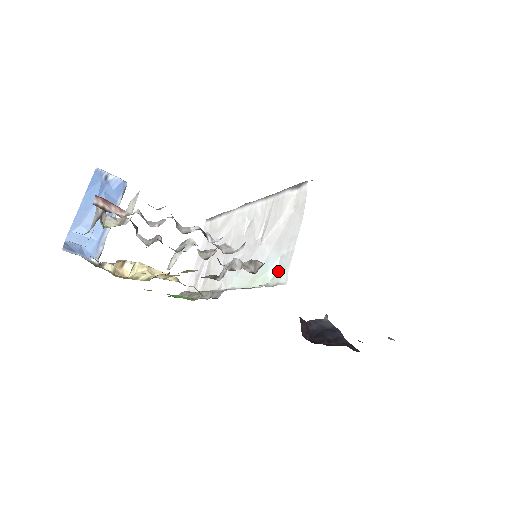
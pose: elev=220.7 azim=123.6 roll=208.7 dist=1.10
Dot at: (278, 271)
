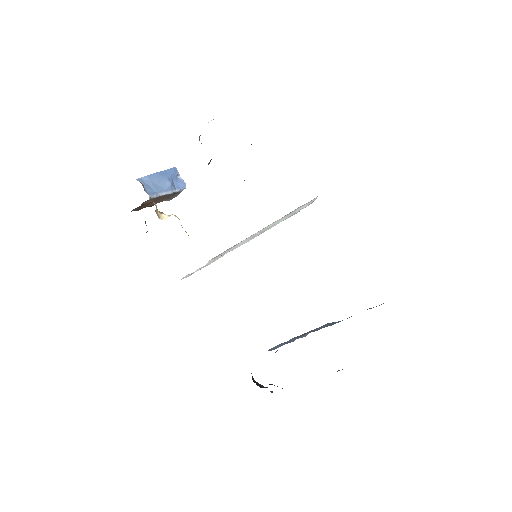
Dot at: occluded
